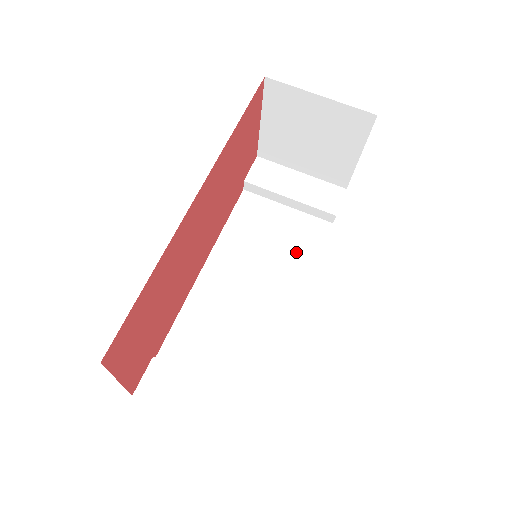
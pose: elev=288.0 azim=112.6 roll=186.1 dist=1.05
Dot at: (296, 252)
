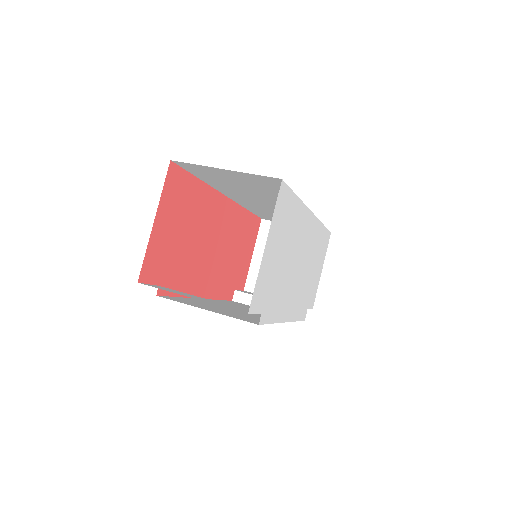
Dot at: occluded
